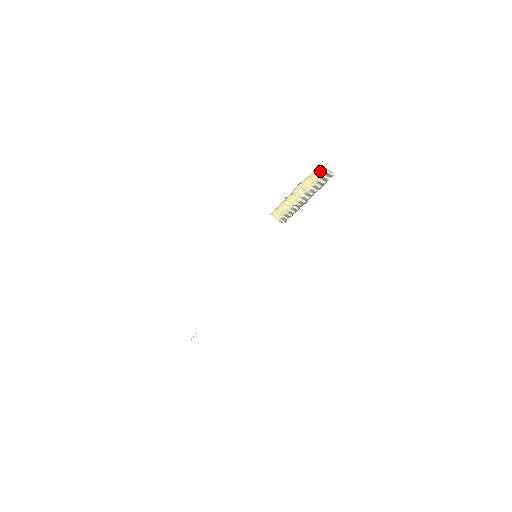
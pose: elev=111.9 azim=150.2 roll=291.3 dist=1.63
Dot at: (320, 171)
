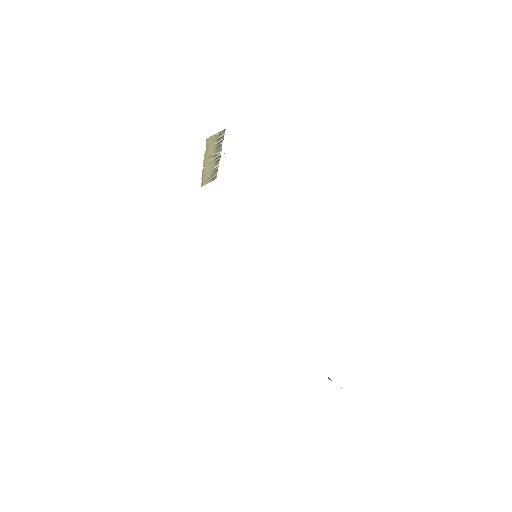
Dot at: (211, 140)
